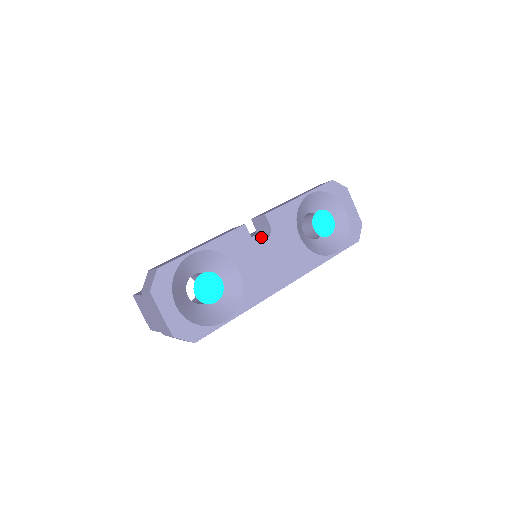
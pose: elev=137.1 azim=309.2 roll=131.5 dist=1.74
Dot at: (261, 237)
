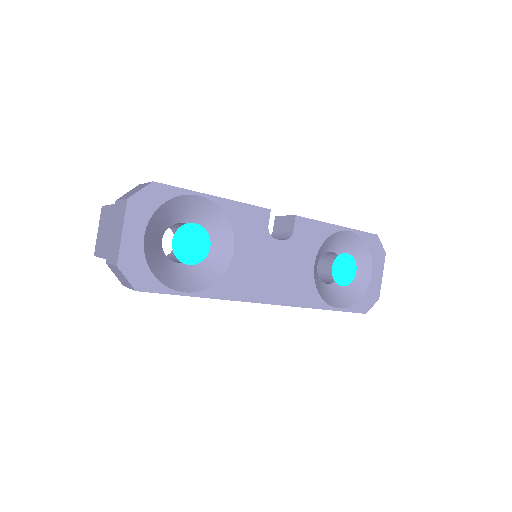
Dot at: (275, 238)
